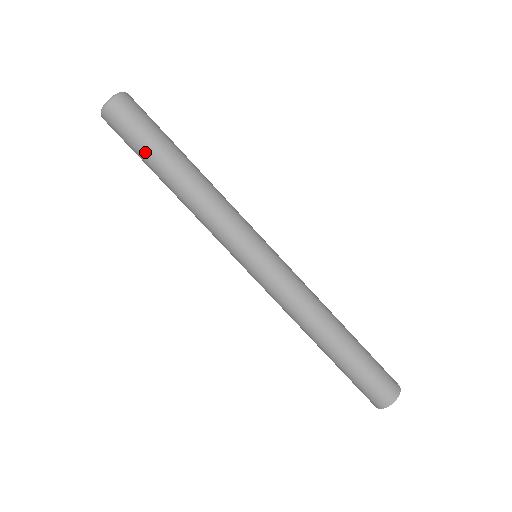
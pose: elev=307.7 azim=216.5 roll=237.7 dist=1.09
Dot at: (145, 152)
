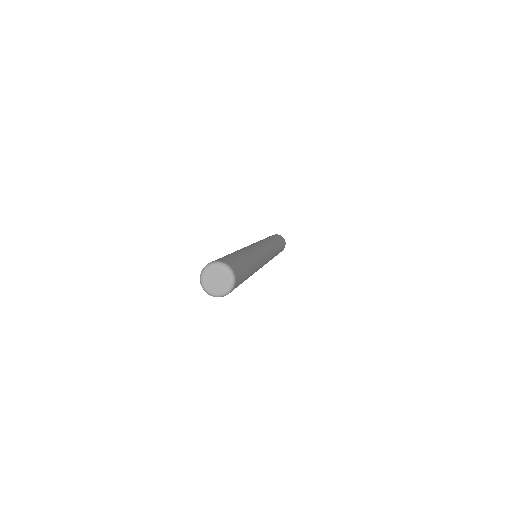
Dot at: occluded
